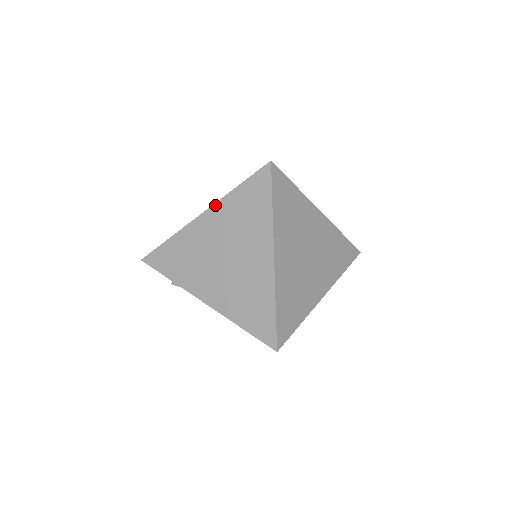
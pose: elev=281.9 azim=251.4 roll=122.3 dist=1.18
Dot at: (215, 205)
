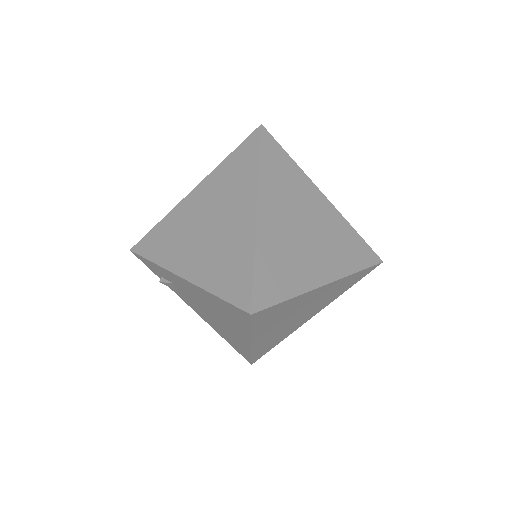
Dot at: (206, 178)
